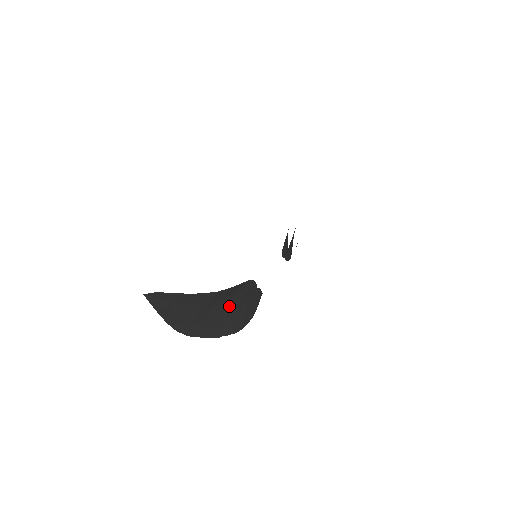
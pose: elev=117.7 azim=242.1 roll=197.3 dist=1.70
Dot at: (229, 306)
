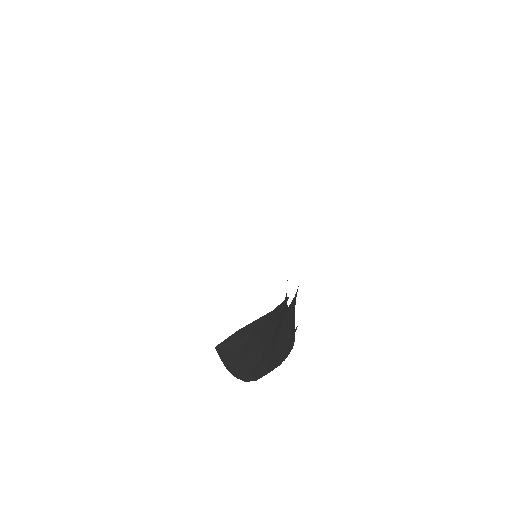
Dot at: (289, 313)
